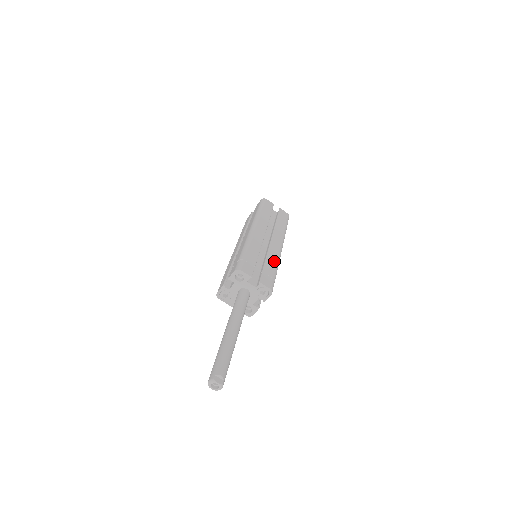
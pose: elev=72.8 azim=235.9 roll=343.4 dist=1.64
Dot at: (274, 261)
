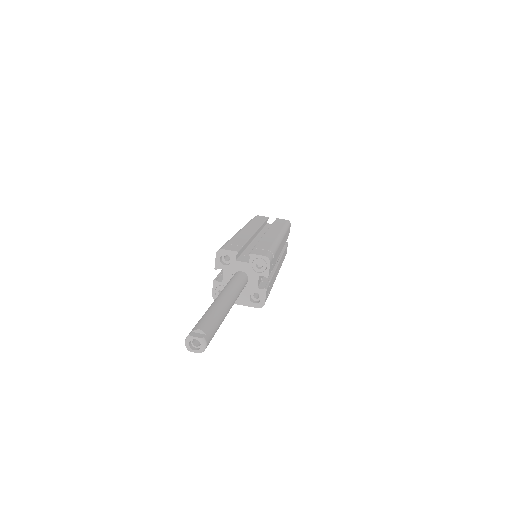
Dot at: (270, 242)
